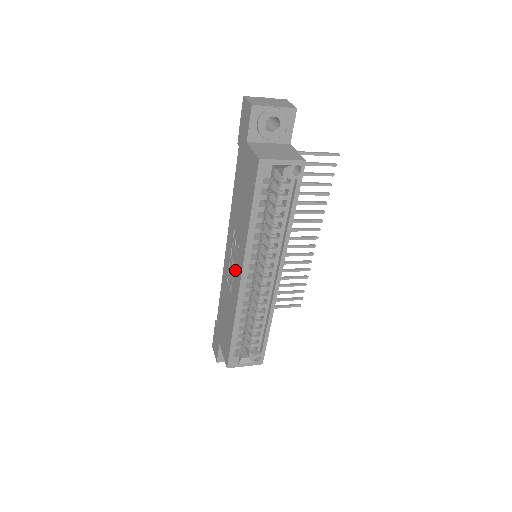
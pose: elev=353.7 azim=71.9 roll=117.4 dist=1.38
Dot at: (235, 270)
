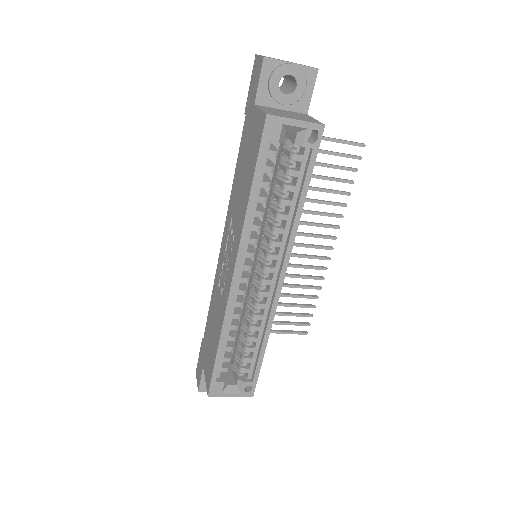
Dot at: (228, 267)
